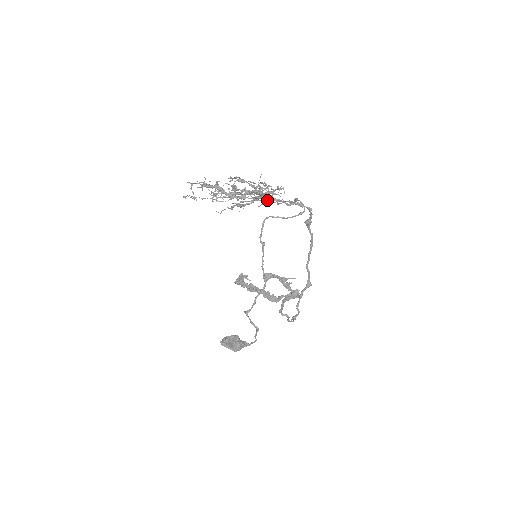
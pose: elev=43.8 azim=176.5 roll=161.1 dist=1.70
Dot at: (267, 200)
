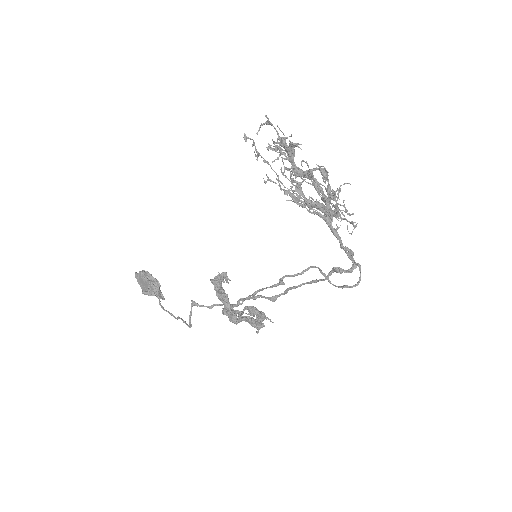
Dot at: (328, 225)
